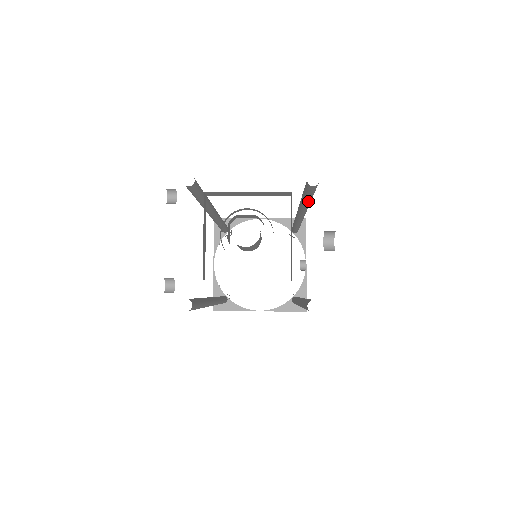
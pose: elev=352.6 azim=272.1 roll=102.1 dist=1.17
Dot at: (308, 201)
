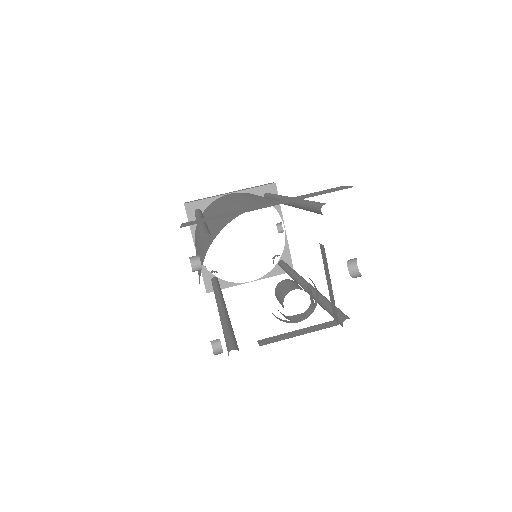
Dot at: occluded
